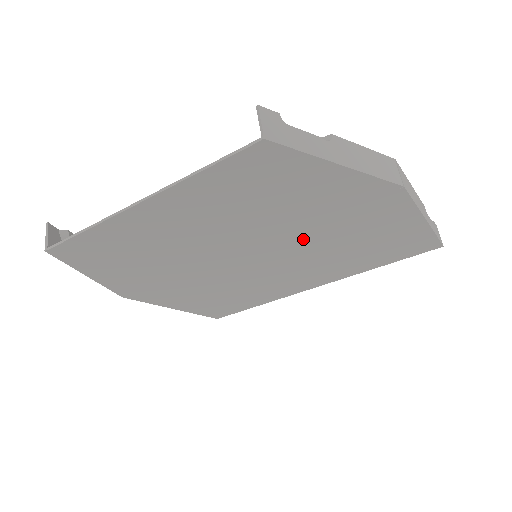
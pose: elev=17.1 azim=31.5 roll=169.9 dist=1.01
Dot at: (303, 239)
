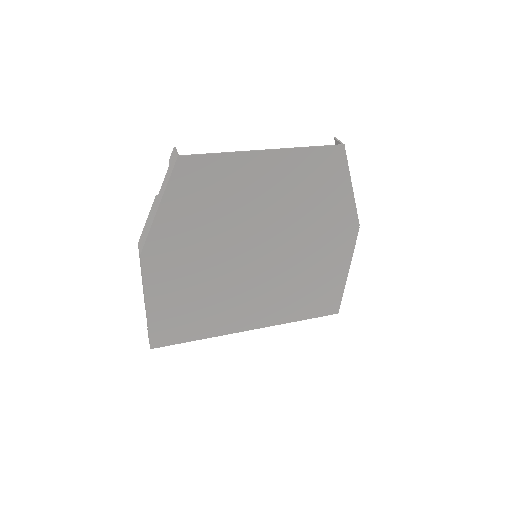
Dot at: (293, 250)
